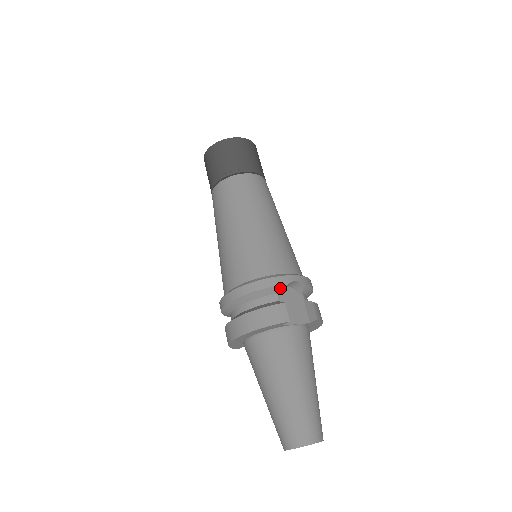
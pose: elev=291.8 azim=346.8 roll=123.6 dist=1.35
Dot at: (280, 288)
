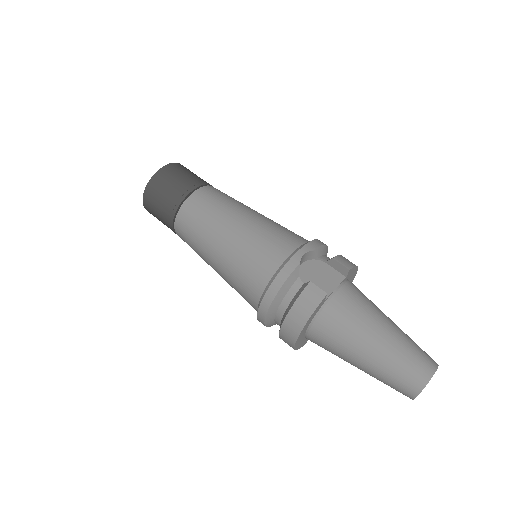
Dot at: (296, 272)
